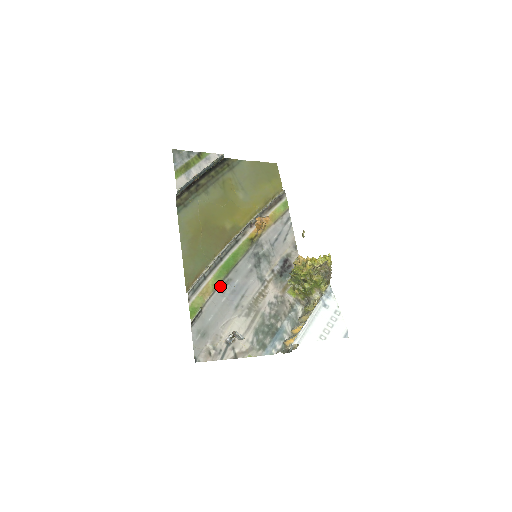
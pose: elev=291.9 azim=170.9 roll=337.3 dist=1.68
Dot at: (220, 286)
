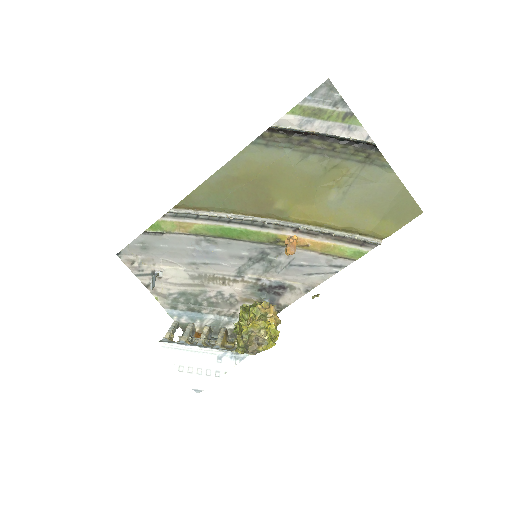
Dot at: (201, 237)
